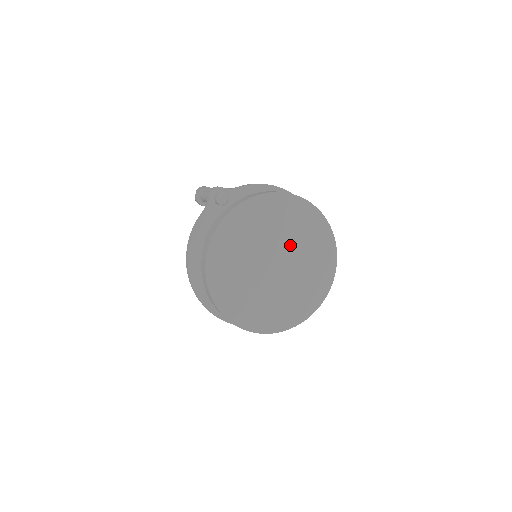
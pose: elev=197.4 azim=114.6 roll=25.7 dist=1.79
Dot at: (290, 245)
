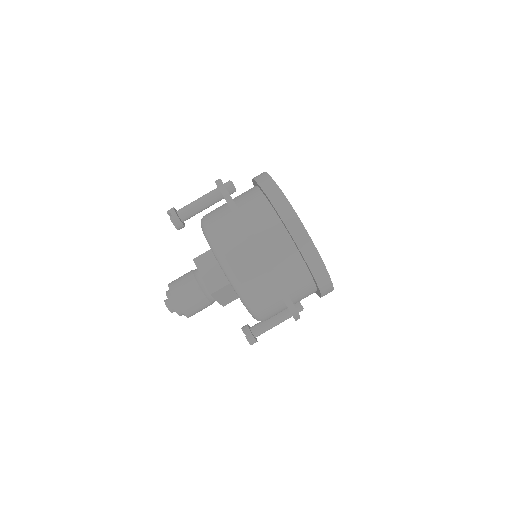
Dot at: occluded
